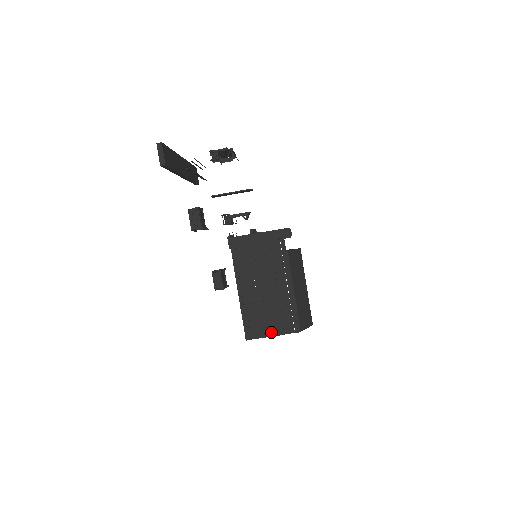
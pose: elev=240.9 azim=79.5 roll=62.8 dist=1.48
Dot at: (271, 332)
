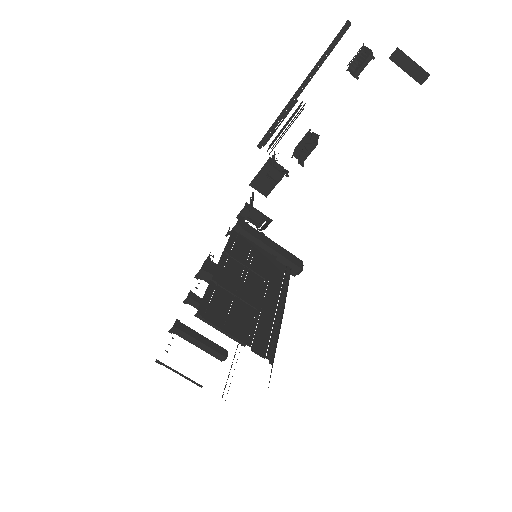
Dot at: (236, 332)
